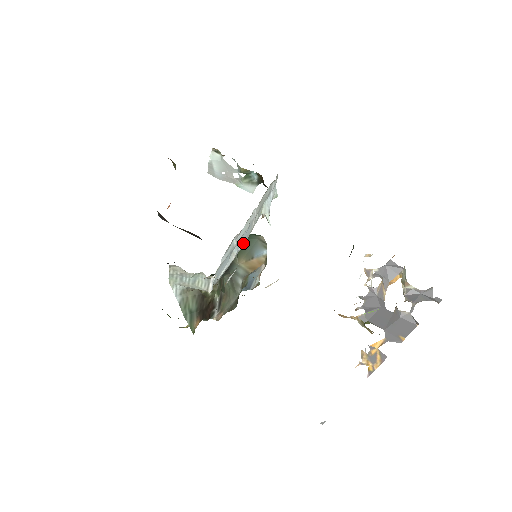
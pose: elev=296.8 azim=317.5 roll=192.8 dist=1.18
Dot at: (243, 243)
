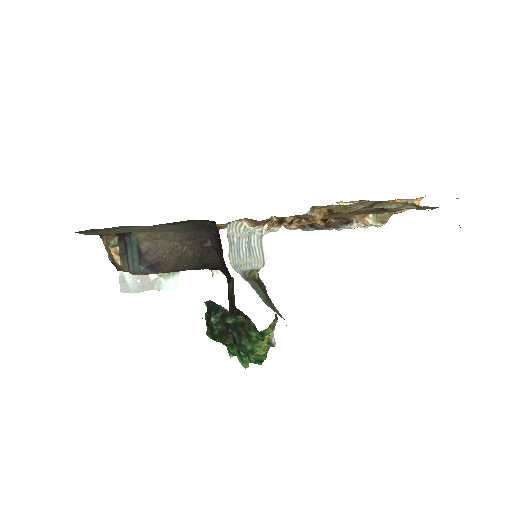
Dot at: occluded
